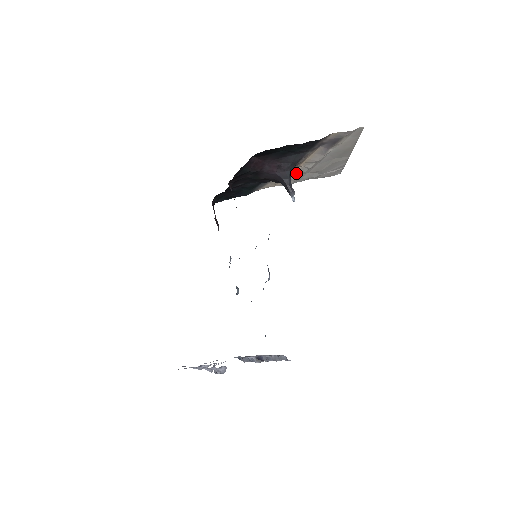
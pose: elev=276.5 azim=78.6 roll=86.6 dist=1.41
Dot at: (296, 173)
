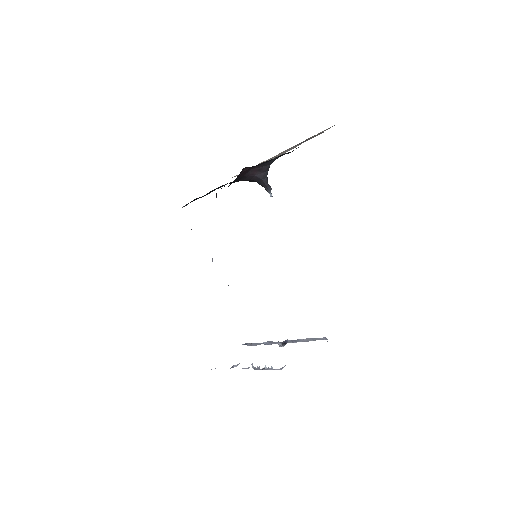
Dot at: occluded
